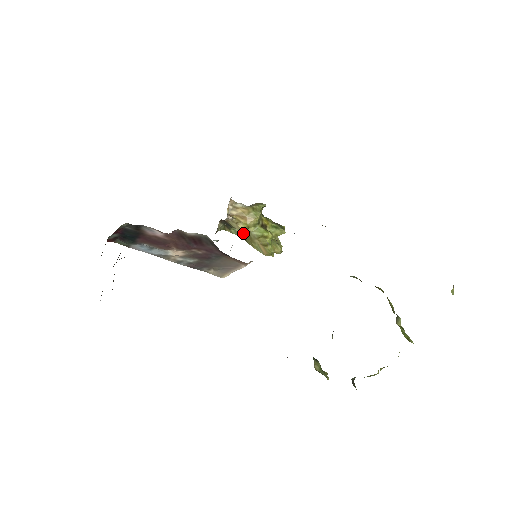
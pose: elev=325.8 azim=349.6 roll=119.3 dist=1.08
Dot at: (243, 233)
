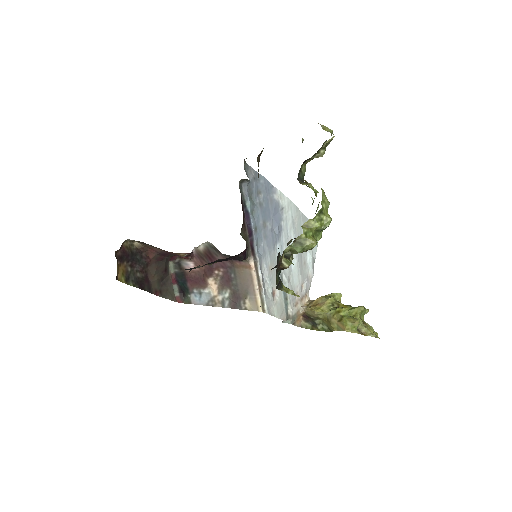
Dot at: (327, 324)
